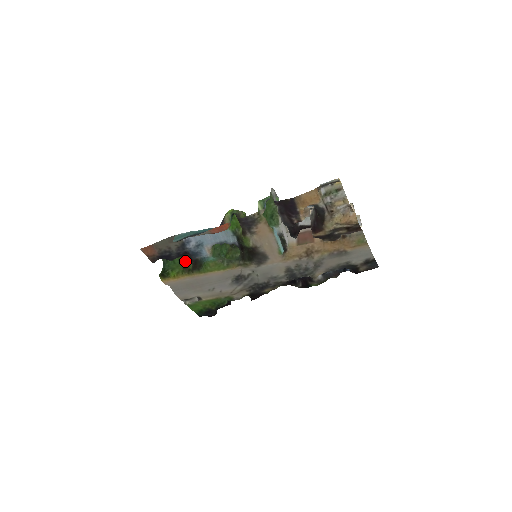
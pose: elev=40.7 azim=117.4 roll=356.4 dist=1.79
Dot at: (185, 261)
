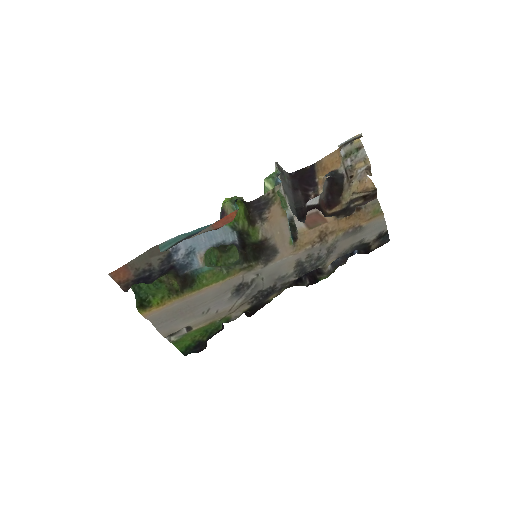
Dot at: (163, 283)
